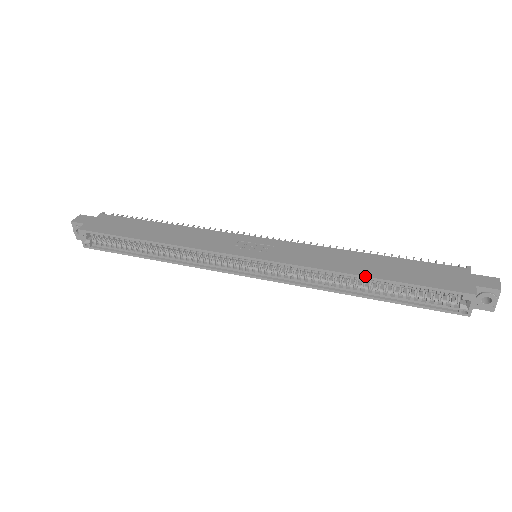
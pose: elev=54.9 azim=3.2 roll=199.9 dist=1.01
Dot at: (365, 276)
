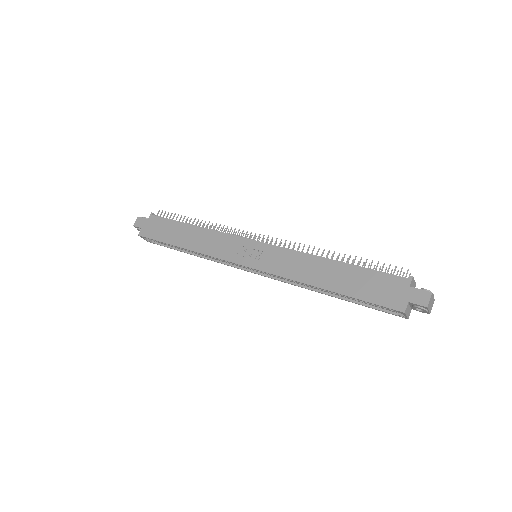
Dot at: (325, 289)
